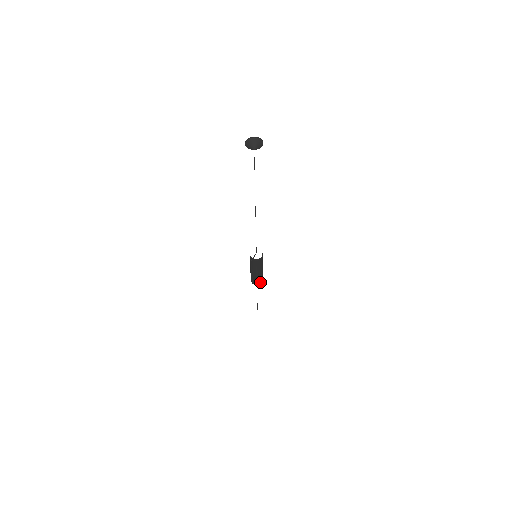
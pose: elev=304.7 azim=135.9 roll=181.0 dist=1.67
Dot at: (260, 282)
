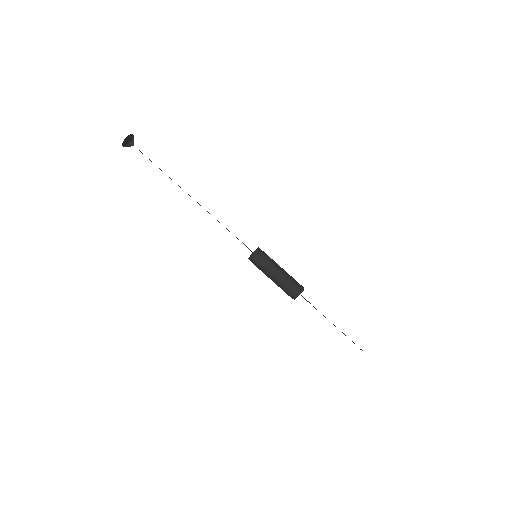
Dot at: (293, 293)
